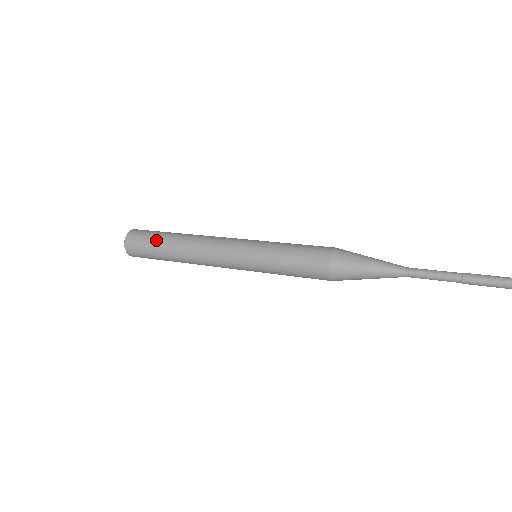
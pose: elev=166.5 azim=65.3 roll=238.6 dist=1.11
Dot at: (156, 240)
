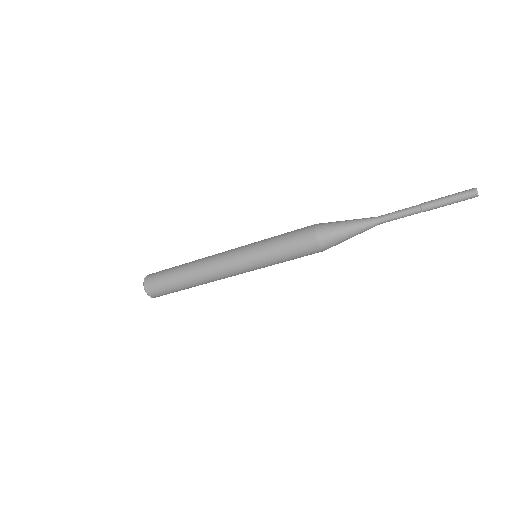
Dot at: (171, 270)
